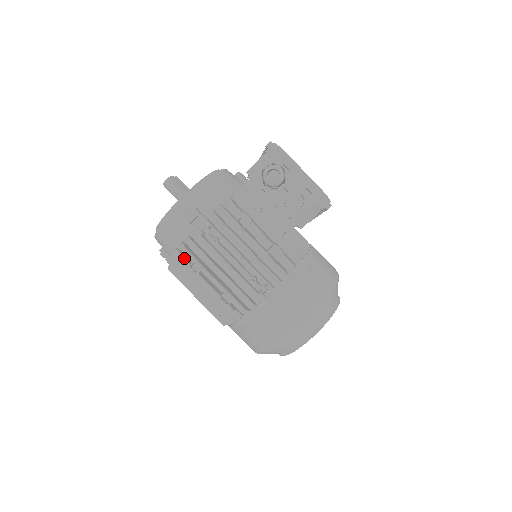
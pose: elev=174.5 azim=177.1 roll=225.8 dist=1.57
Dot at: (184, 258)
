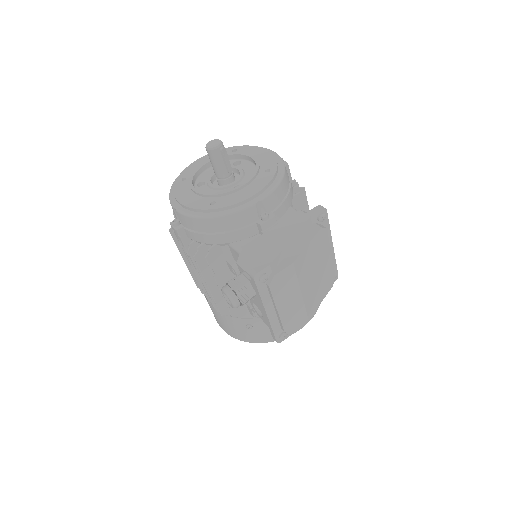
Dot at: occluded
